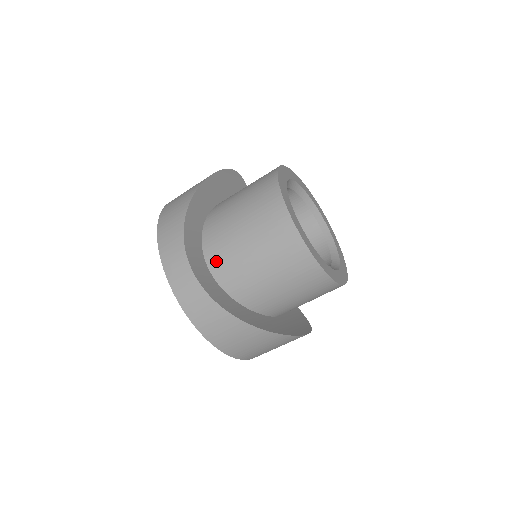
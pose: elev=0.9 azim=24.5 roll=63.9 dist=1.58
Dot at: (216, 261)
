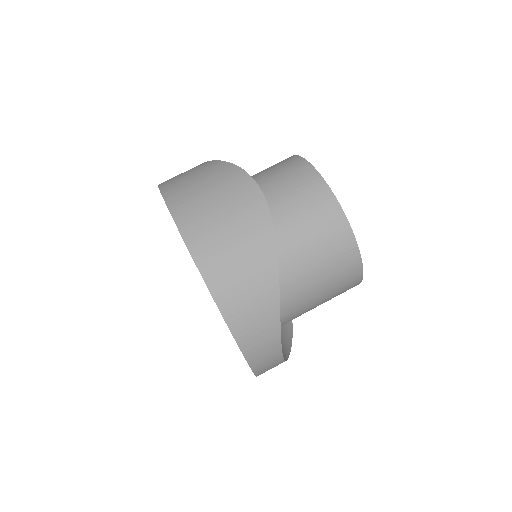
Dot at: occluded
